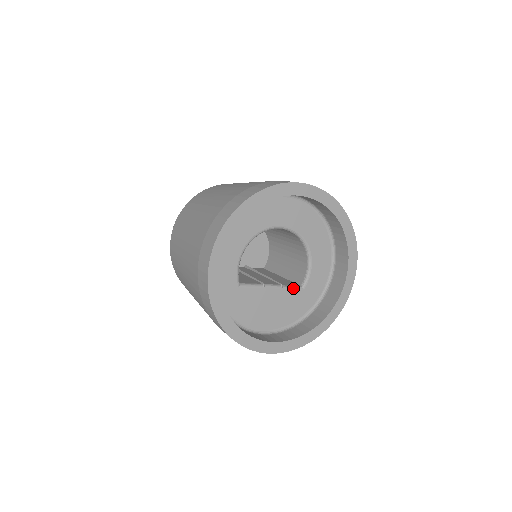
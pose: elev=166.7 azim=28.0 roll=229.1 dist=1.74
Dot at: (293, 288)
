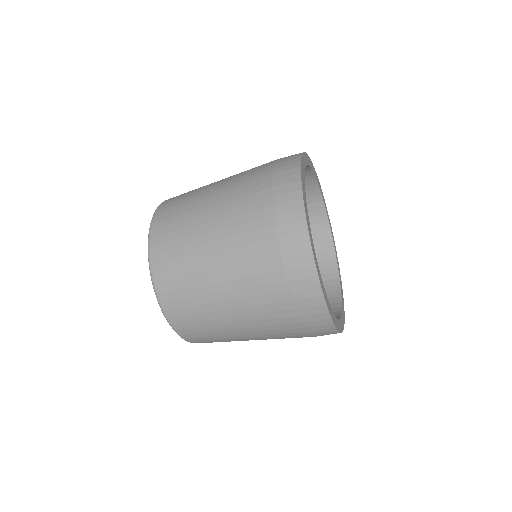
Dot at: occluded
